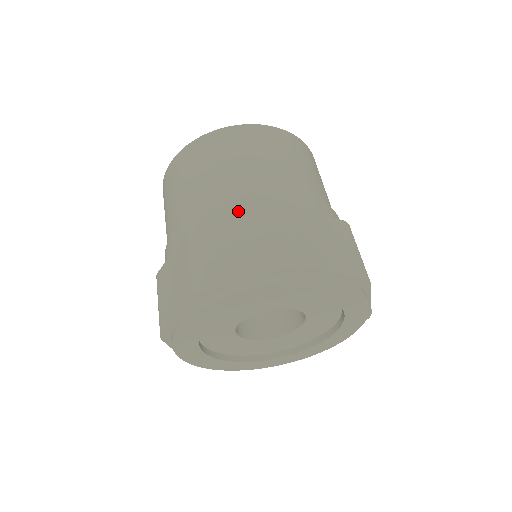
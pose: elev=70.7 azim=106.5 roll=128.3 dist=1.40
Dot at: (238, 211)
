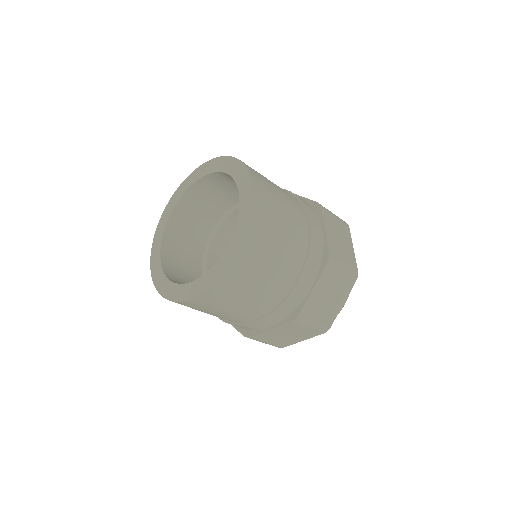
Dot at: (269, 325)
